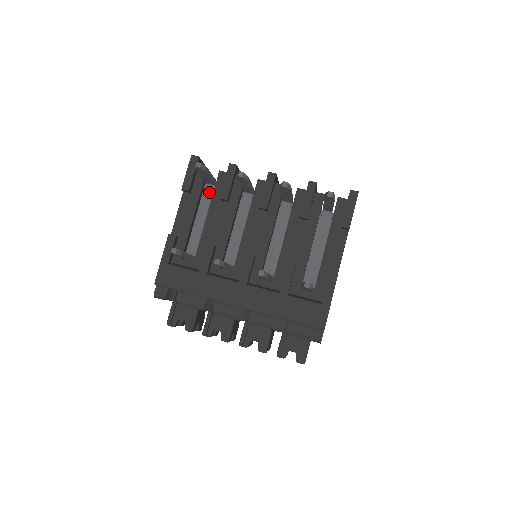
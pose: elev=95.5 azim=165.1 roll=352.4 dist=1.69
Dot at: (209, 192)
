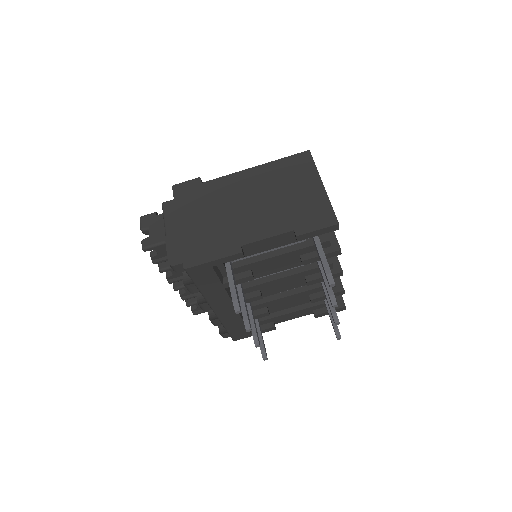
Dot at: occluded
